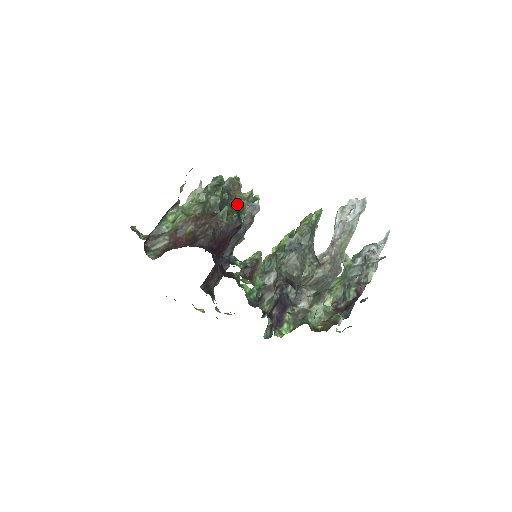
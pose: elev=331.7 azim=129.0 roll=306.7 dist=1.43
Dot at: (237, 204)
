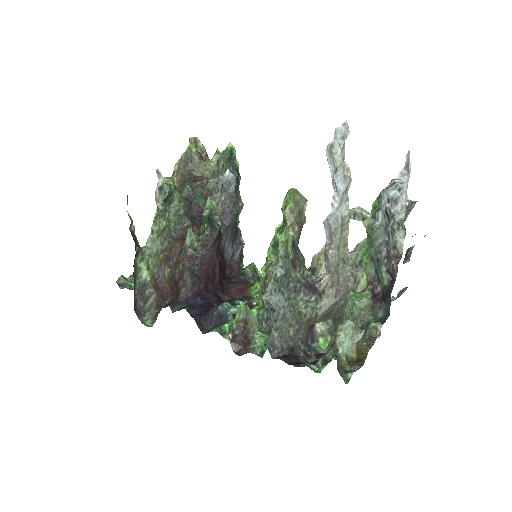
Dot at: (207, 189)
